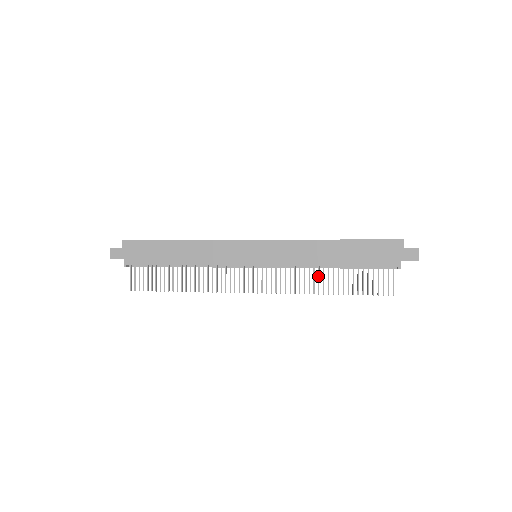
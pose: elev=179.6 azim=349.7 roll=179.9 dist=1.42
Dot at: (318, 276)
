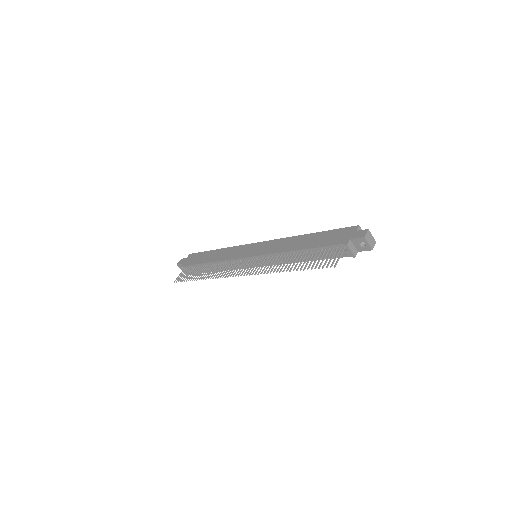
Dot at: (286, 260)
